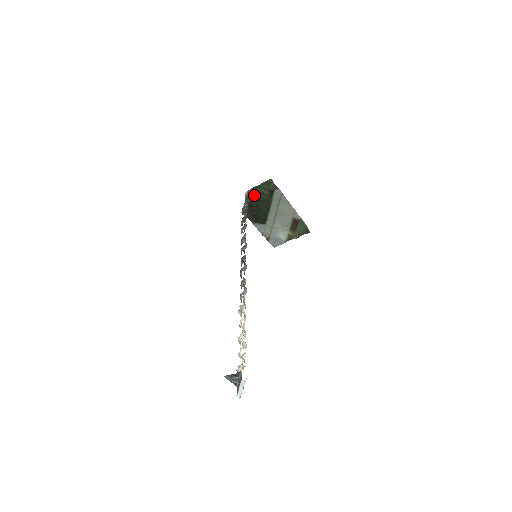
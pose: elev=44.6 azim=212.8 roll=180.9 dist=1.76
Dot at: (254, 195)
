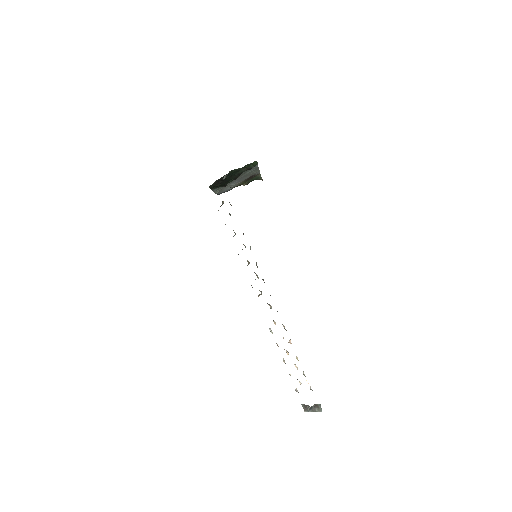
Dot at: (229, 174)
